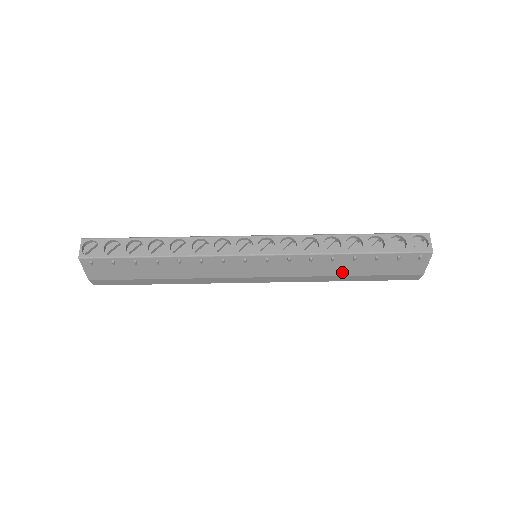
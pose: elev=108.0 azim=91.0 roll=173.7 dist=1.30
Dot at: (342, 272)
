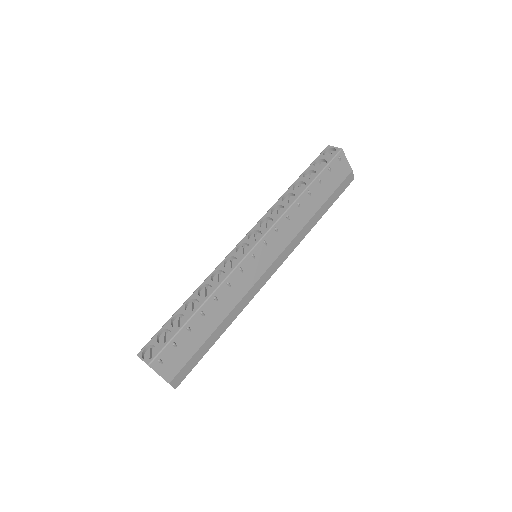
Dot at: (312, 211)
